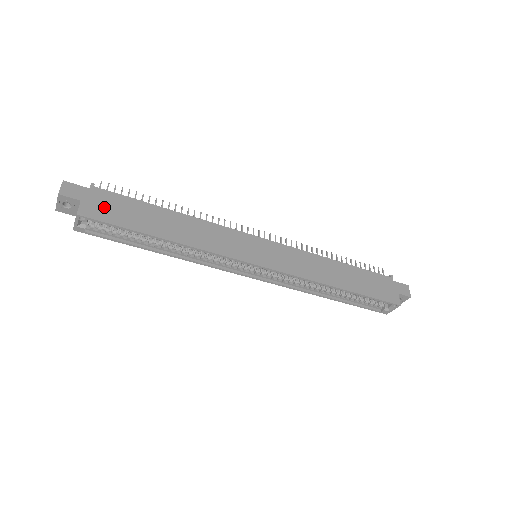
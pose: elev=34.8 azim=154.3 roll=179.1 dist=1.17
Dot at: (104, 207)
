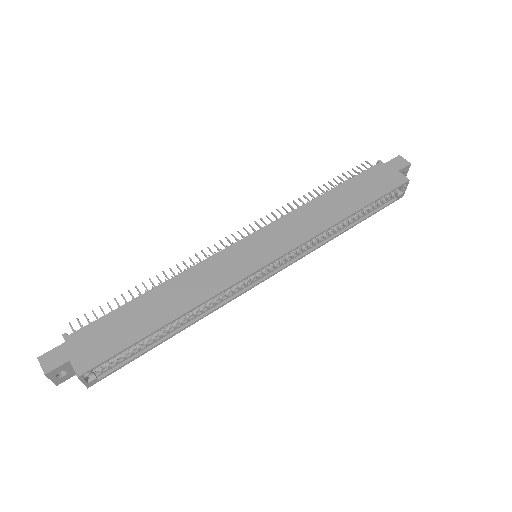
Dot at: (94, 346)
